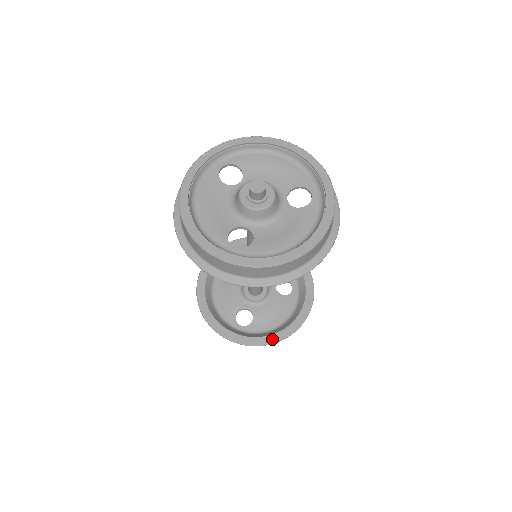
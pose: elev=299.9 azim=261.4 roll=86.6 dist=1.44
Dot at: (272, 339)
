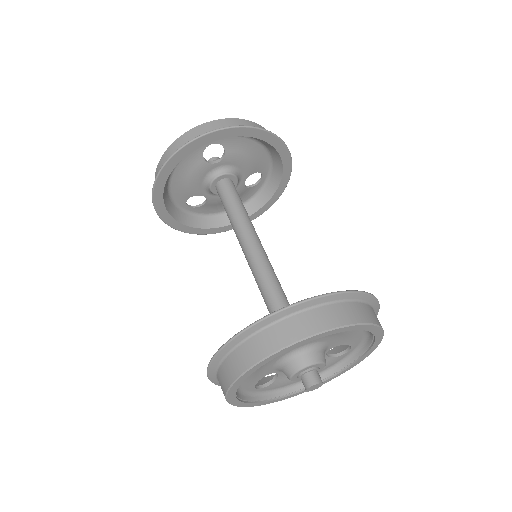
Dot at: (346, 294)
